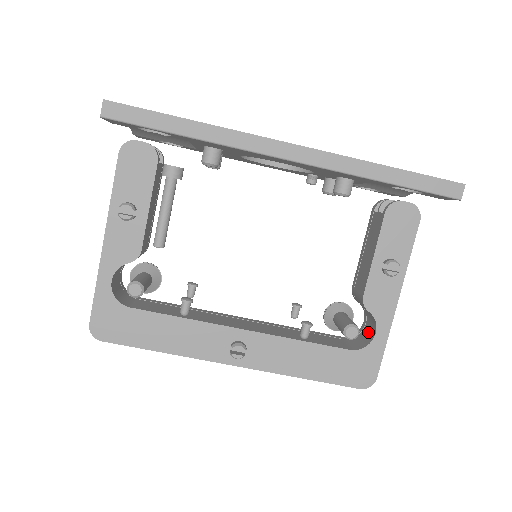
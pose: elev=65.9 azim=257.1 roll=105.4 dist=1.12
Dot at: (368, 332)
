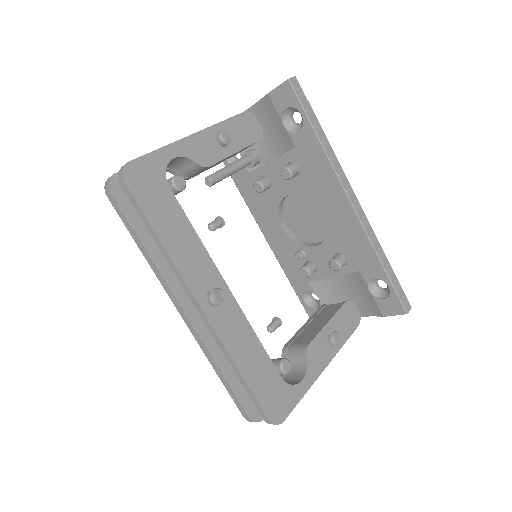
Dot at: (288, 382)
